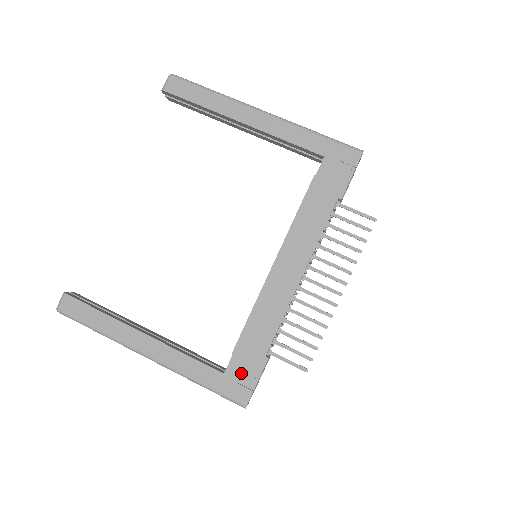
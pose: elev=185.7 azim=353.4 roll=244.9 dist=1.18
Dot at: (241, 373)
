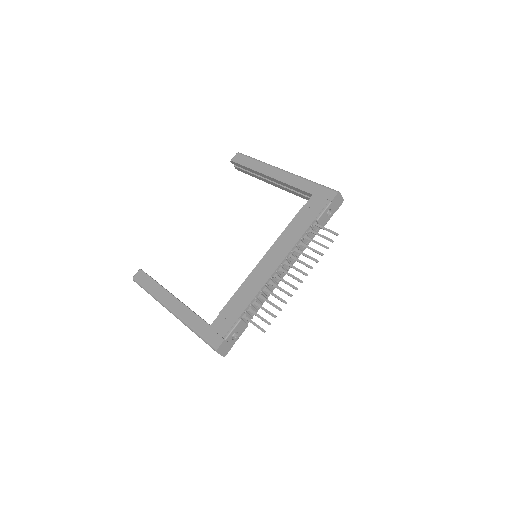
Dot at: (221, 326)
